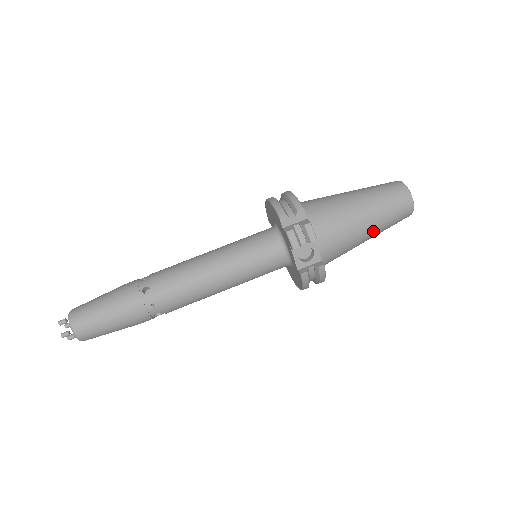
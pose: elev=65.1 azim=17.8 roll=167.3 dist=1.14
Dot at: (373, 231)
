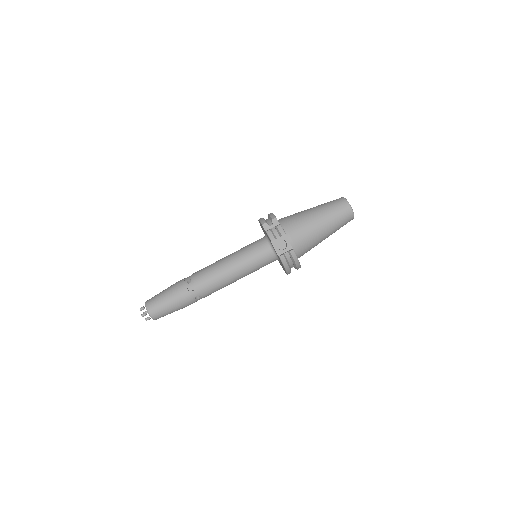
Dot at: (327, 228)
